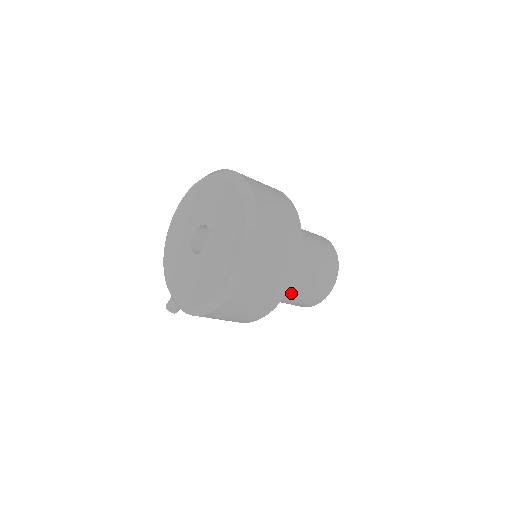
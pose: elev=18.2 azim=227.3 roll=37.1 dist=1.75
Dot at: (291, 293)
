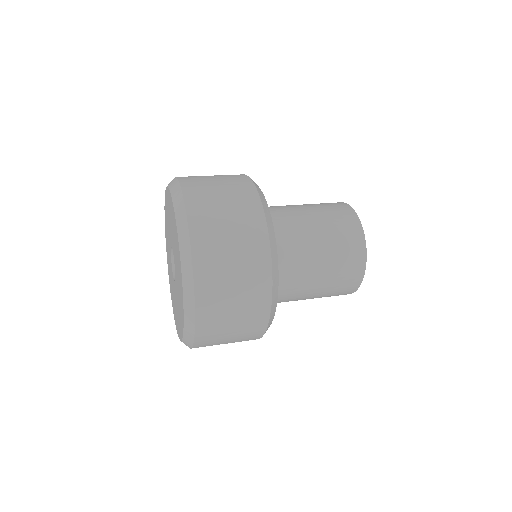
Dot at: occluded
